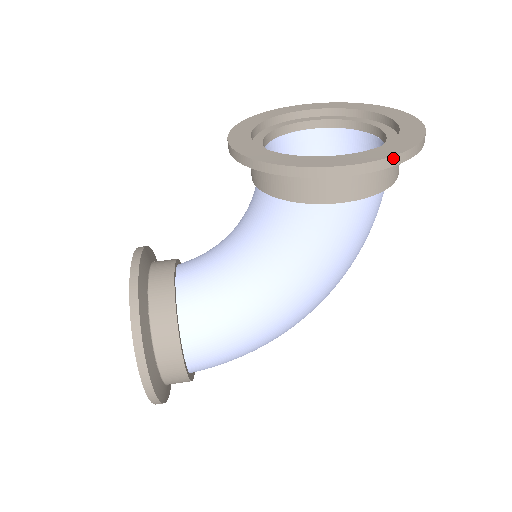
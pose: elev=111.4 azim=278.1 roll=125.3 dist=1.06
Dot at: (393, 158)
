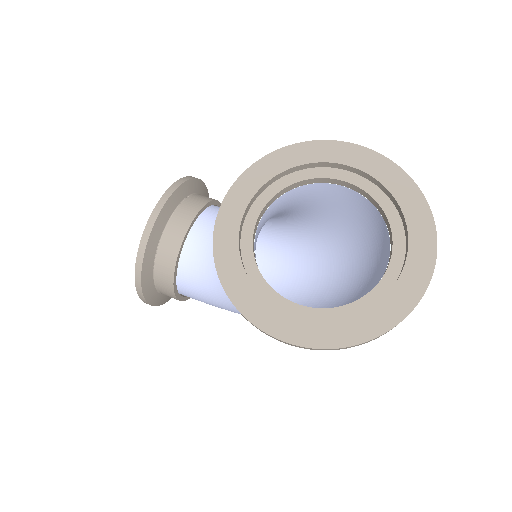
Dot at: (329, 349)
